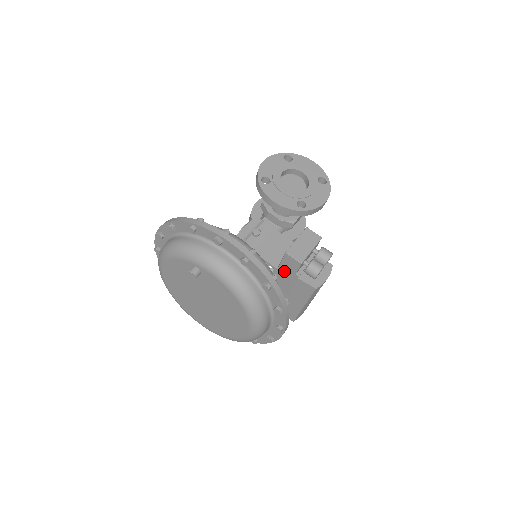
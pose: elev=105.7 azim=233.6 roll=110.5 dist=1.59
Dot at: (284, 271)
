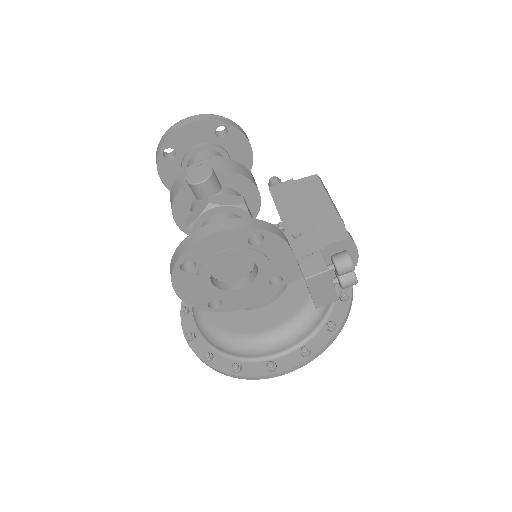
Dot at: occluded
